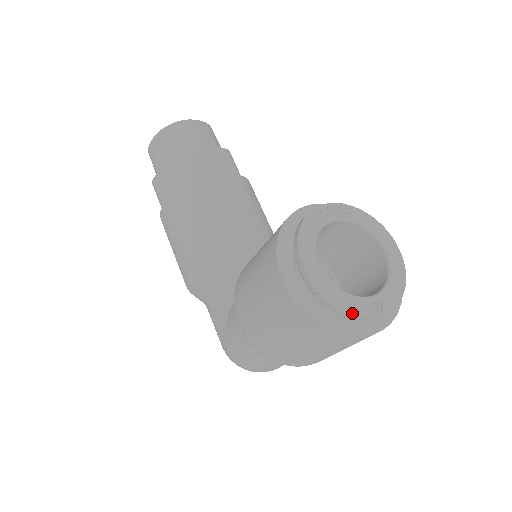
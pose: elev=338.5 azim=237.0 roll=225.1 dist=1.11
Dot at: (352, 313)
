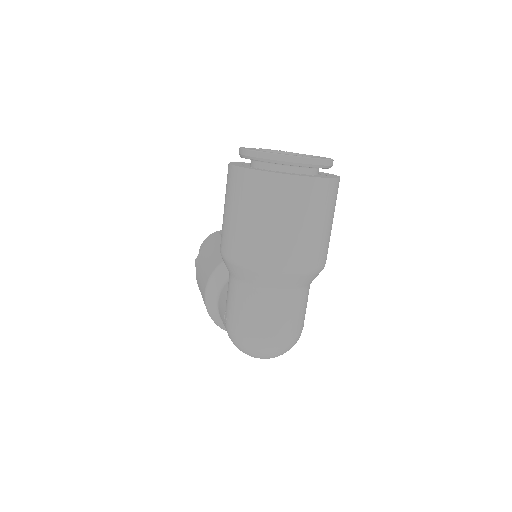
Dot at: (272, 153)
